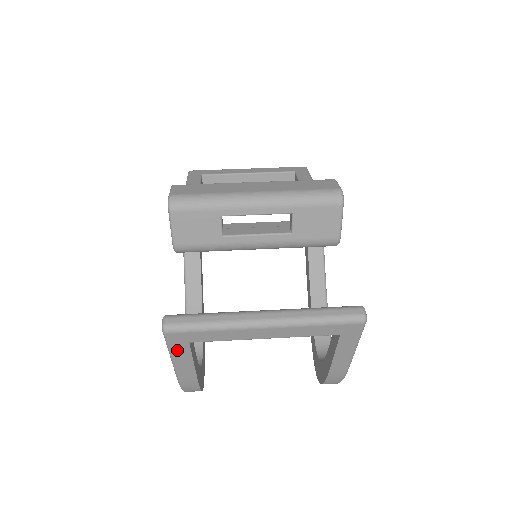
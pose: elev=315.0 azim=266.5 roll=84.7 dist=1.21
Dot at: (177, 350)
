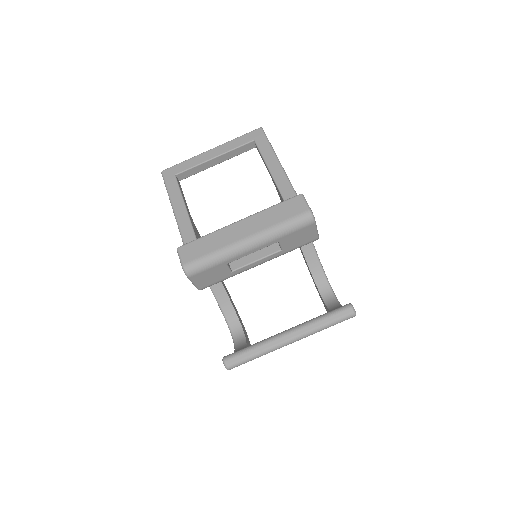
Dot at: occluded
